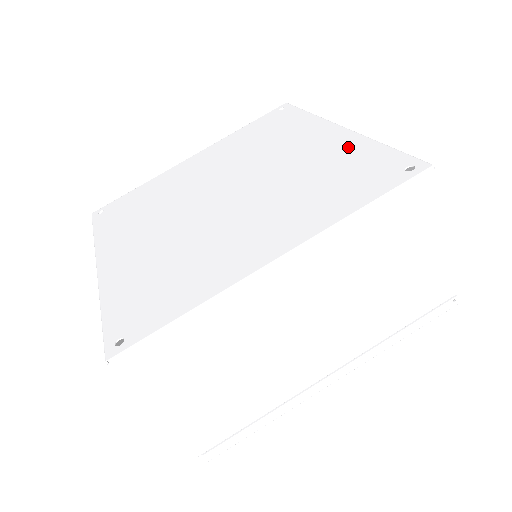
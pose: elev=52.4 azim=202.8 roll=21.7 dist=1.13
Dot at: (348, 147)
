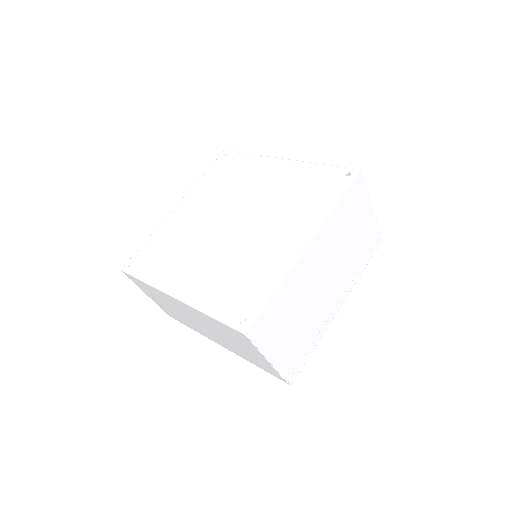
Dot at: (300, 171)
